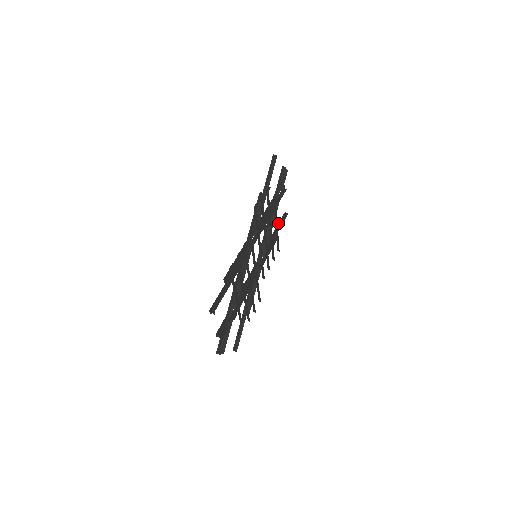
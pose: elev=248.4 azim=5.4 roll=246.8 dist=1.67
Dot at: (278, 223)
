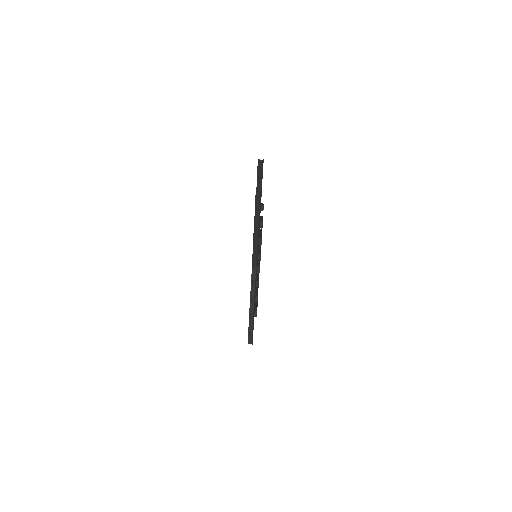
Dot at: occluded
